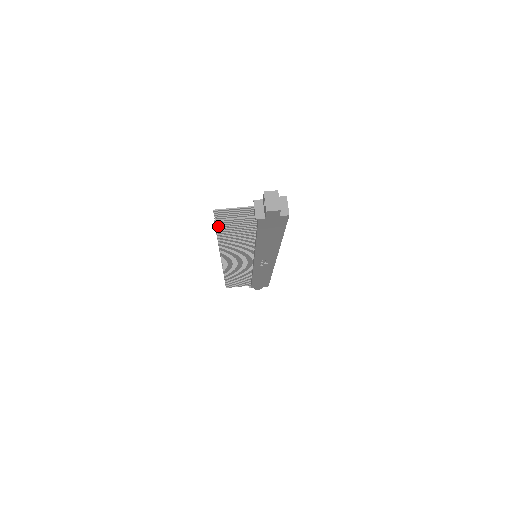
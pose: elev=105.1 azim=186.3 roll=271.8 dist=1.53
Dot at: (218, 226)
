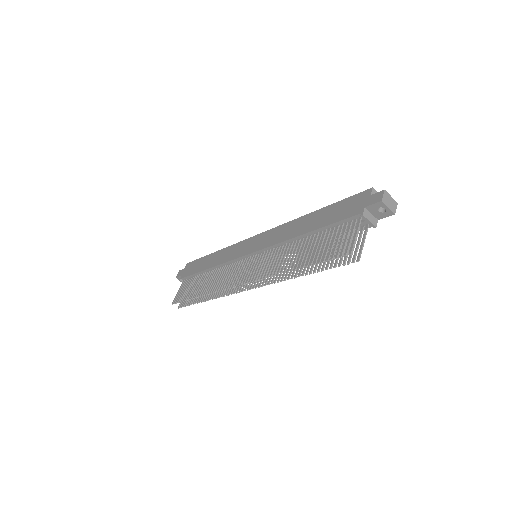
Dot at: occluded
